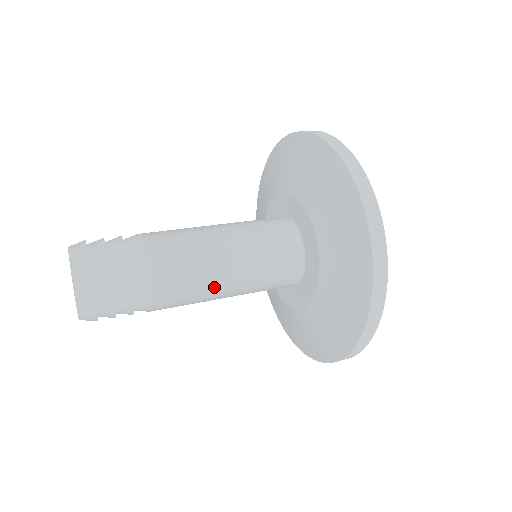
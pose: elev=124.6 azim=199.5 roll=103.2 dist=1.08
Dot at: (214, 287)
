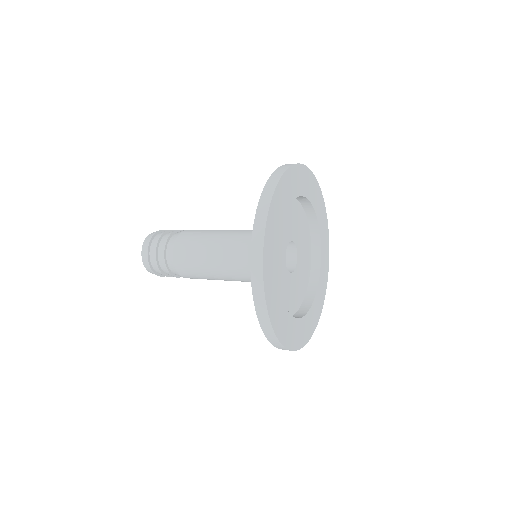
Dot at: (208, 264)
